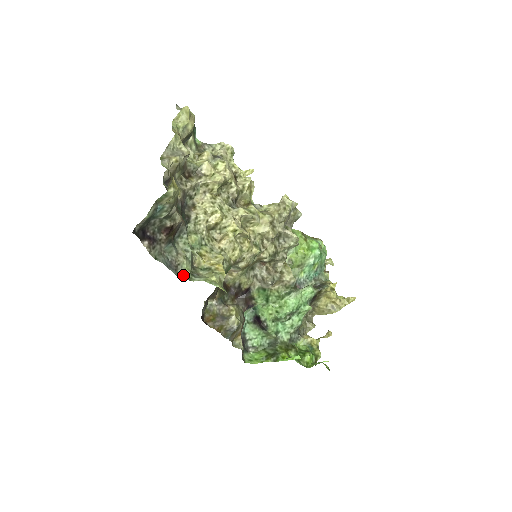
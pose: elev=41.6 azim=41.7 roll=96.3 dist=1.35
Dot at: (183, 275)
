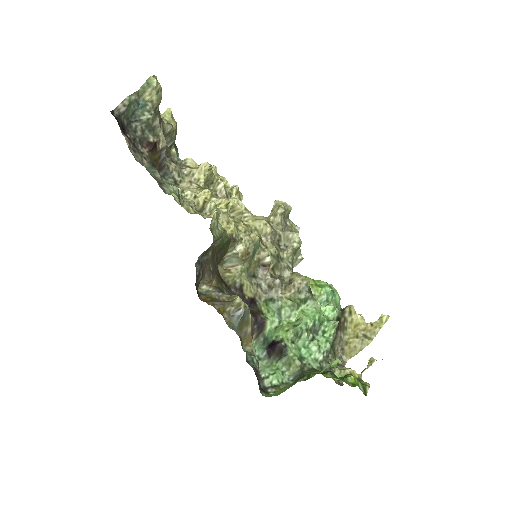
Dot at: (169, 194)
